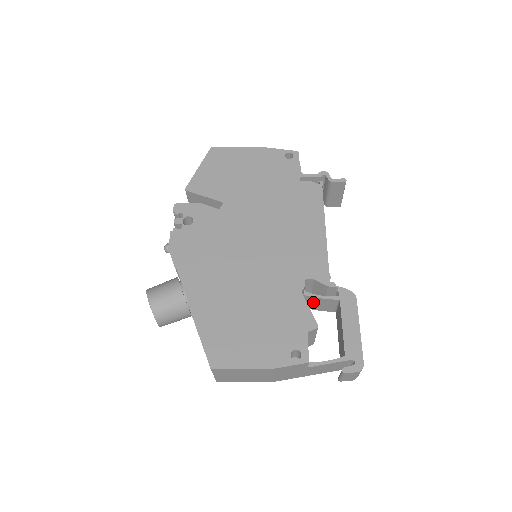
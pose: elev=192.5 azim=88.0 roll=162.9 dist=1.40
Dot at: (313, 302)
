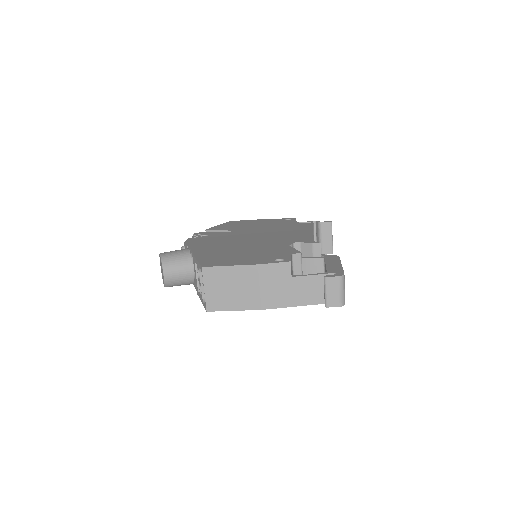
Dot at: (302, 269)
